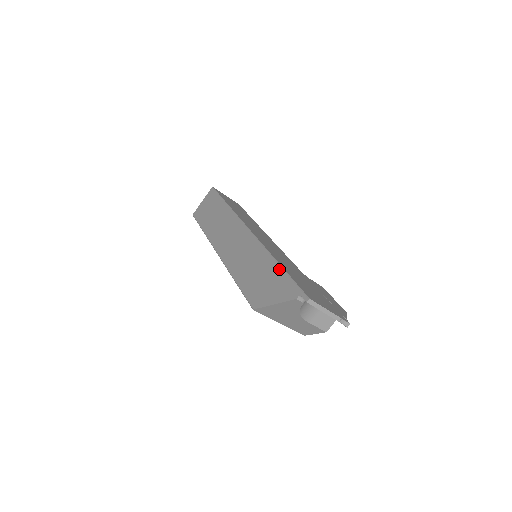
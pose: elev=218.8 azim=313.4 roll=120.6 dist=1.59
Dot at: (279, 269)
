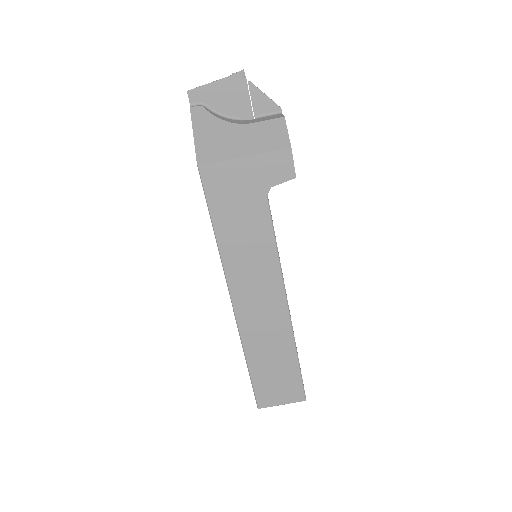
Dot at: occluded
